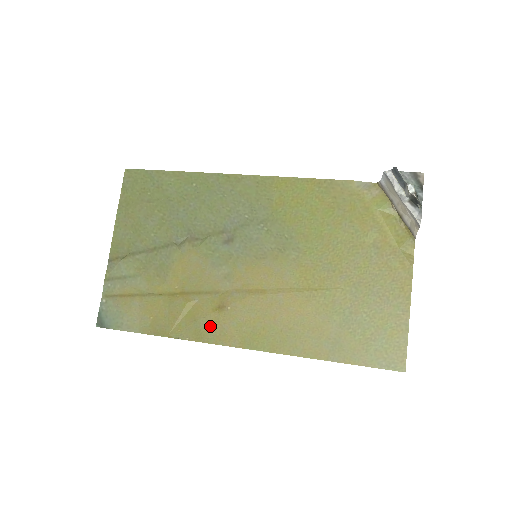
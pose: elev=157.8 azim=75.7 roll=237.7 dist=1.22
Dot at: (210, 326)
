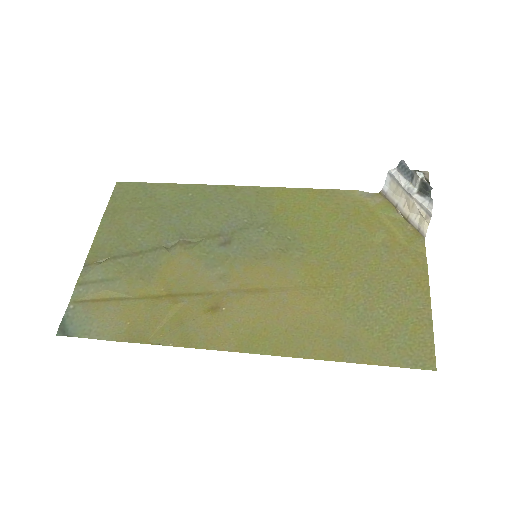
Dot at: (200, 329)
